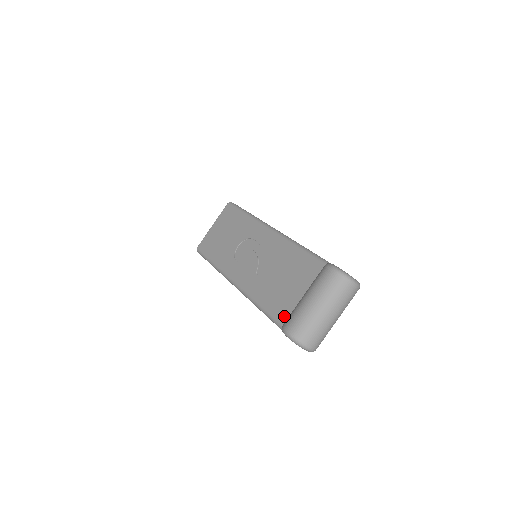
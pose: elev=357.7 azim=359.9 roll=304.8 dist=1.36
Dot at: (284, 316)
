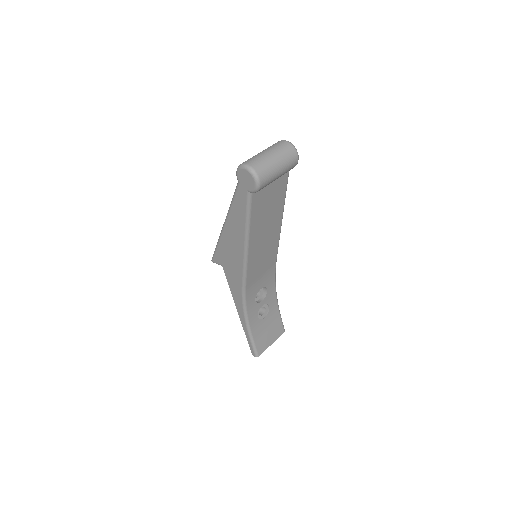
Dot at: occluded
